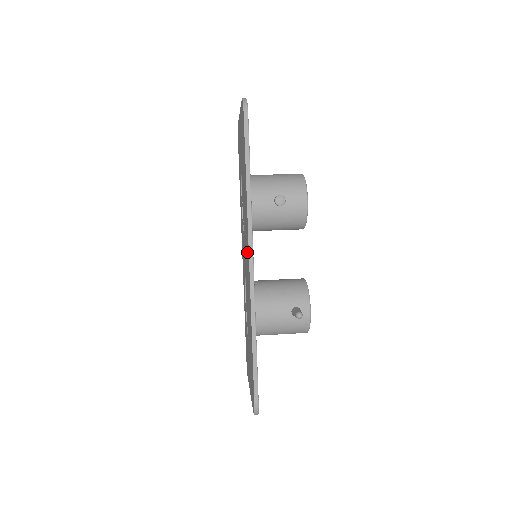
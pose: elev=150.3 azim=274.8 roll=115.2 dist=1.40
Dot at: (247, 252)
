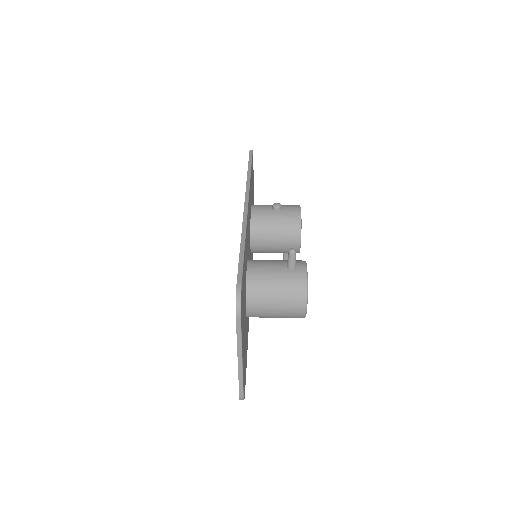
Dot at: occluded
